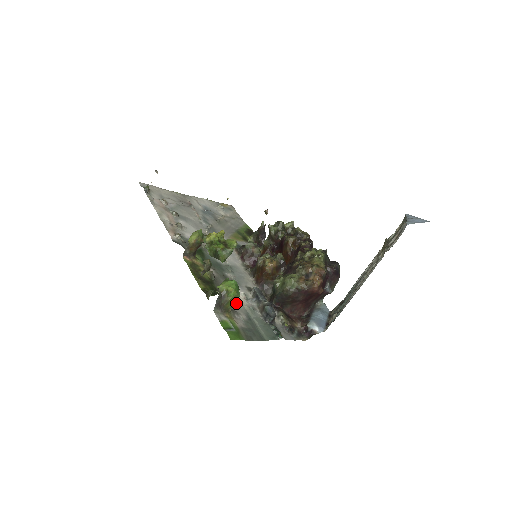
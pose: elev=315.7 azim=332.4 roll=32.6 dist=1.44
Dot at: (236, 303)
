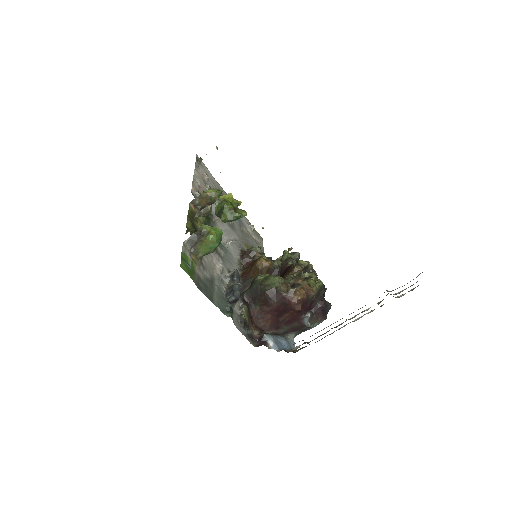
Dot at: (209, 264)
